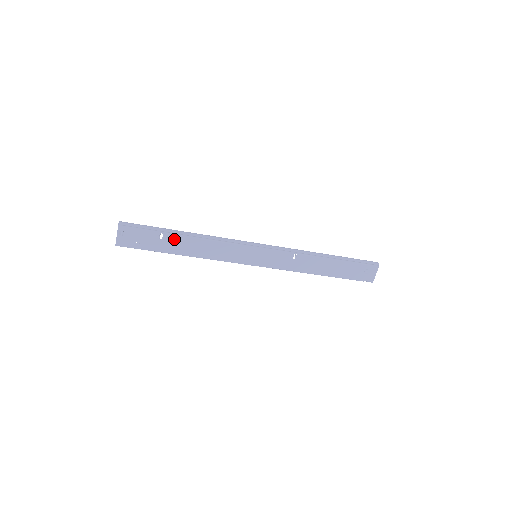
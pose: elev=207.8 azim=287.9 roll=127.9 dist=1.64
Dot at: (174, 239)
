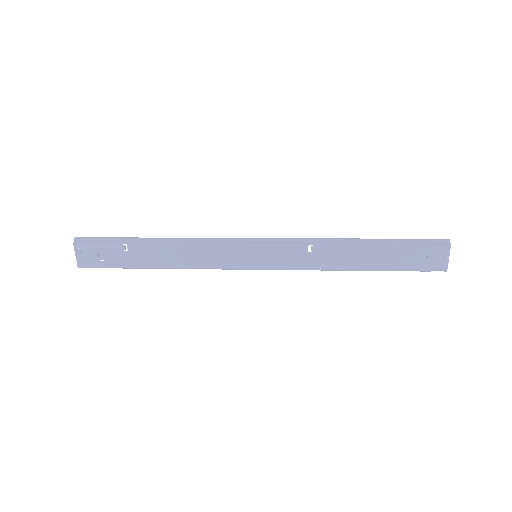
Dot at: (142, 249)
